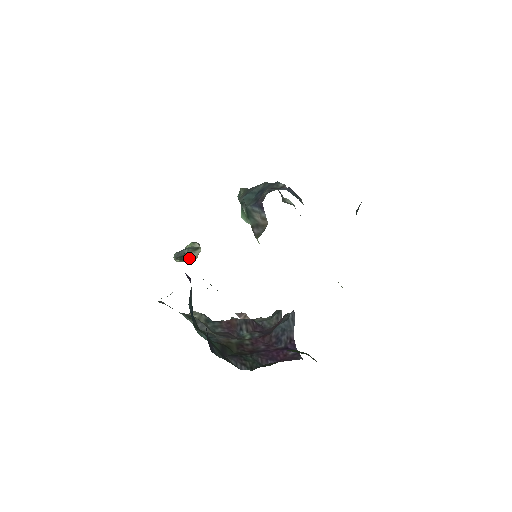
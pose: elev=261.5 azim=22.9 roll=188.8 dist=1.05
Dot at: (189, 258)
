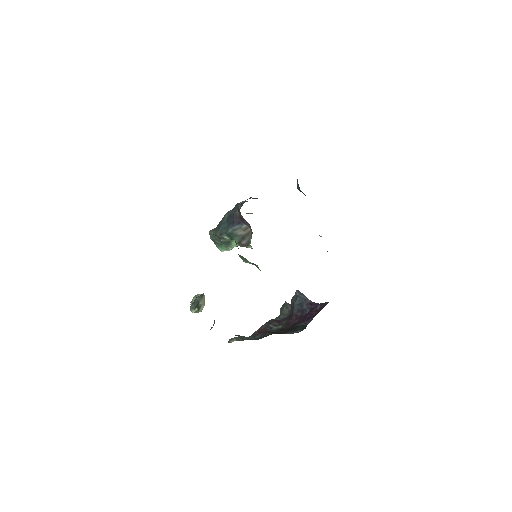
Dot at: (201, 306)
